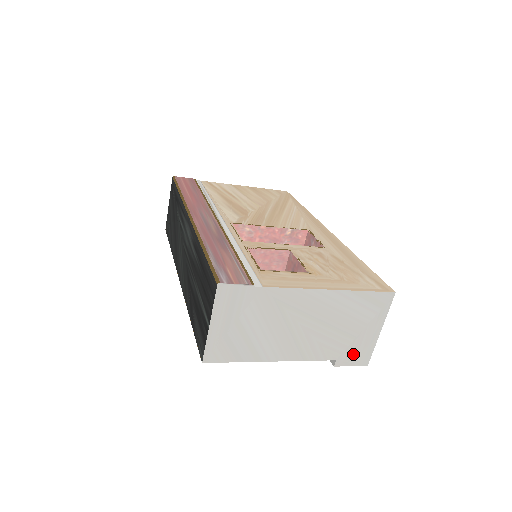
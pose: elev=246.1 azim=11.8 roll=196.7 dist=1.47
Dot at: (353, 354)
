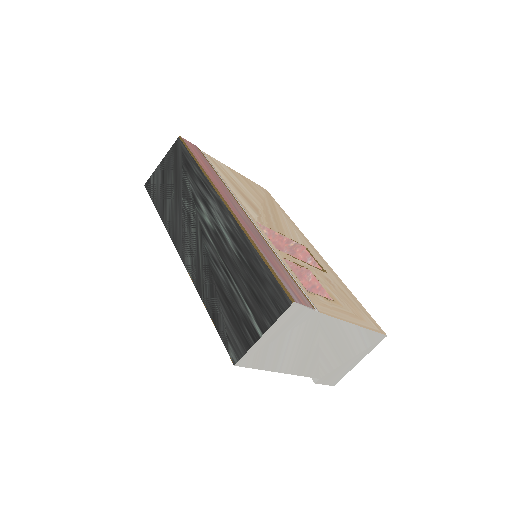
Dot at: (332, 376)
